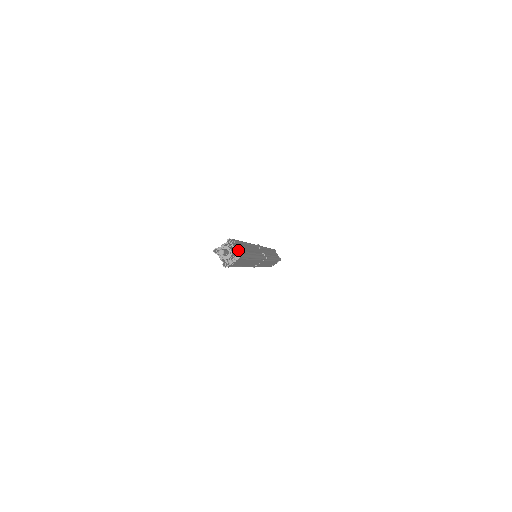
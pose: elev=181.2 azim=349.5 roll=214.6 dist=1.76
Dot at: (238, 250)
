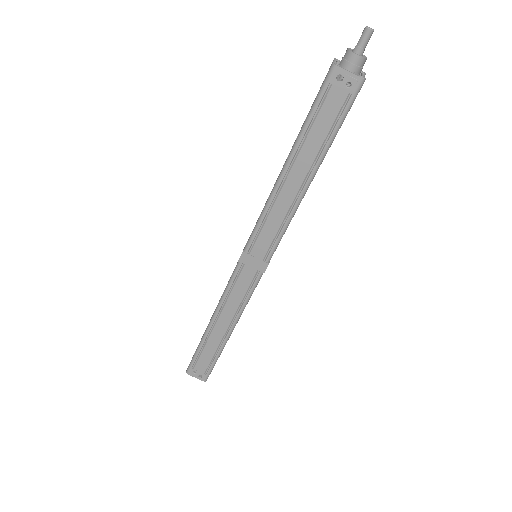
Dot at: occluded
